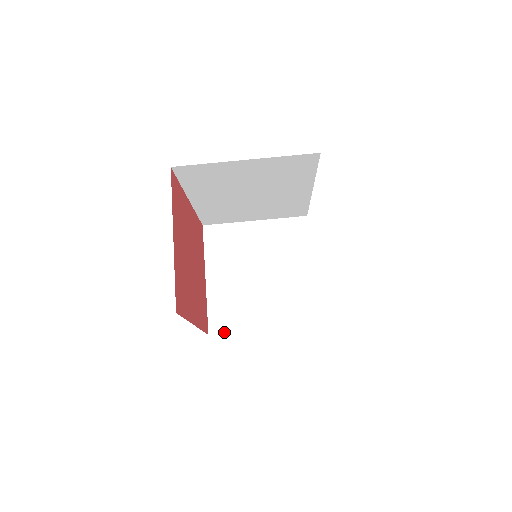
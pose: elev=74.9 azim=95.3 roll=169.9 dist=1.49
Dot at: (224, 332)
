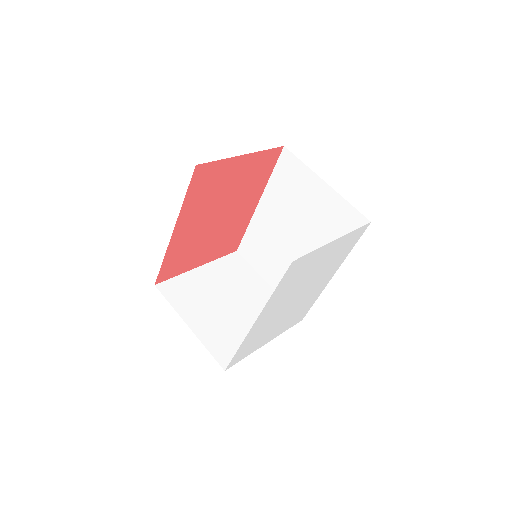
Dot at: (165, 296)
